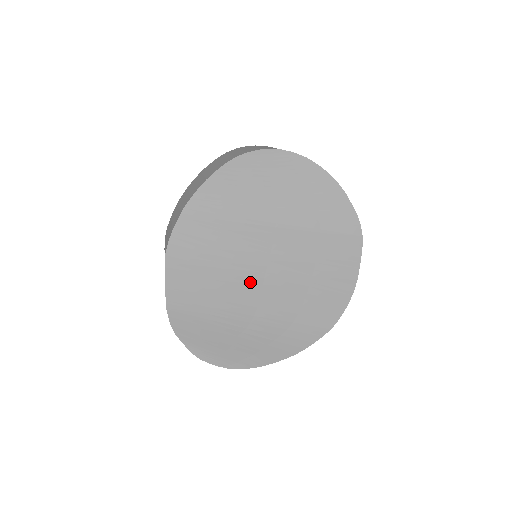
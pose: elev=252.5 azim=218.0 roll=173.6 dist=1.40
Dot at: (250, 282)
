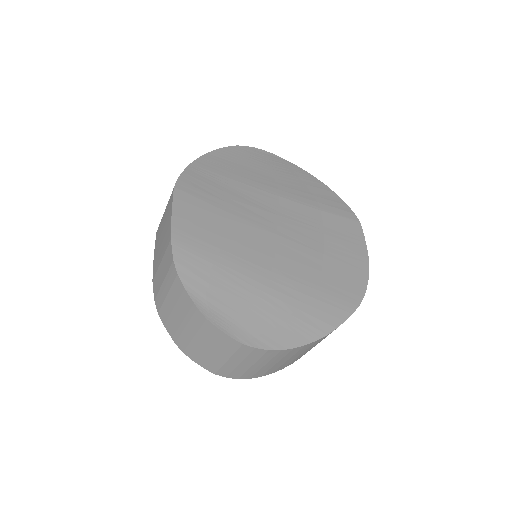
Dot at: (262, 235)
